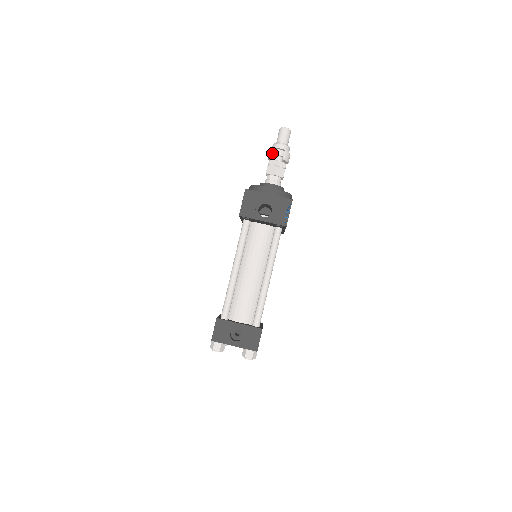
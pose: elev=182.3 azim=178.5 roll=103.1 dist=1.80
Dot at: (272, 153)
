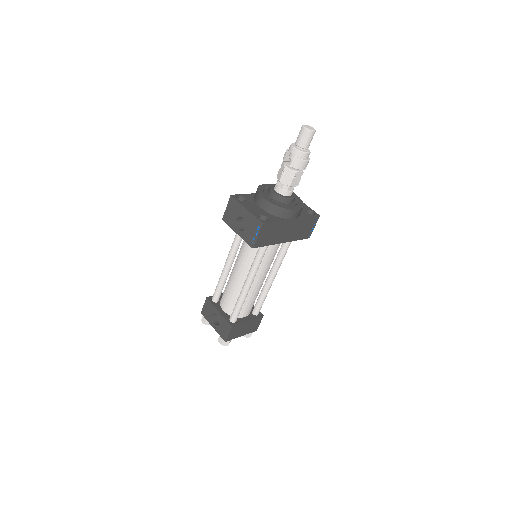
Dot at: (284, 155)
